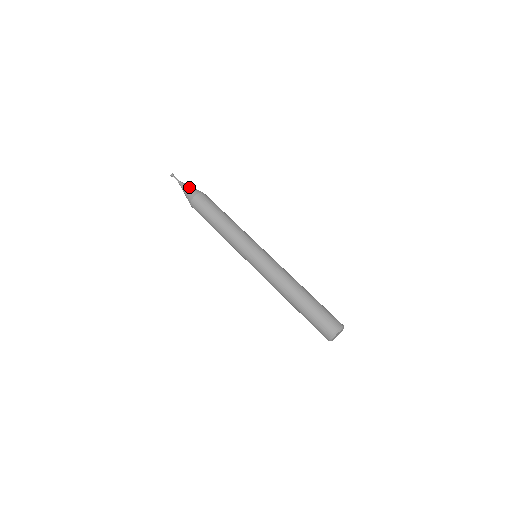
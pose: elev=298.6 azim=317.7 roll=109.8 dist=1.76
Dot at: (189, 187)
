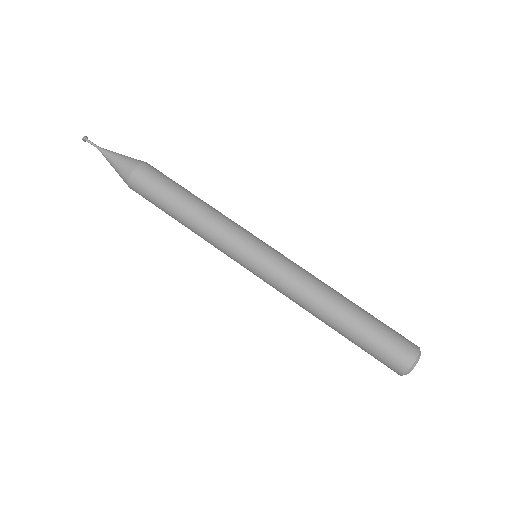
Dot at: (114, 165)
